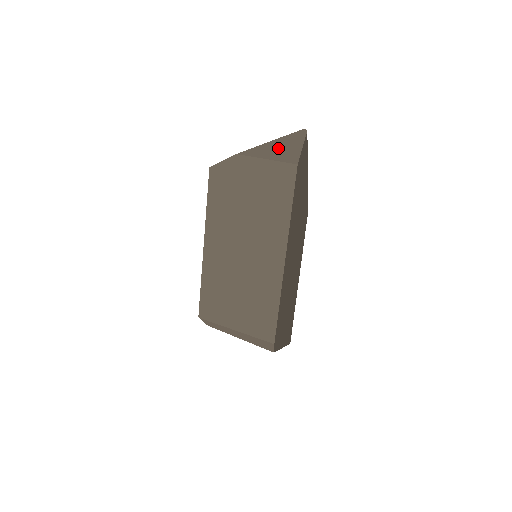
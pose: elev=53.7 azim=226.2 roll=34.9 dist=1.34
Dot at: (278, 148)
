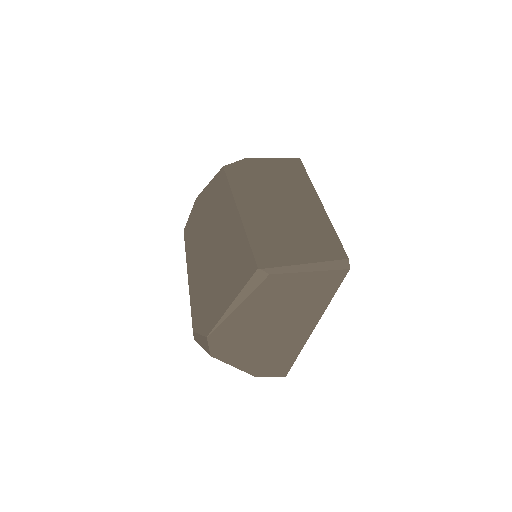
Dot at: occluded
